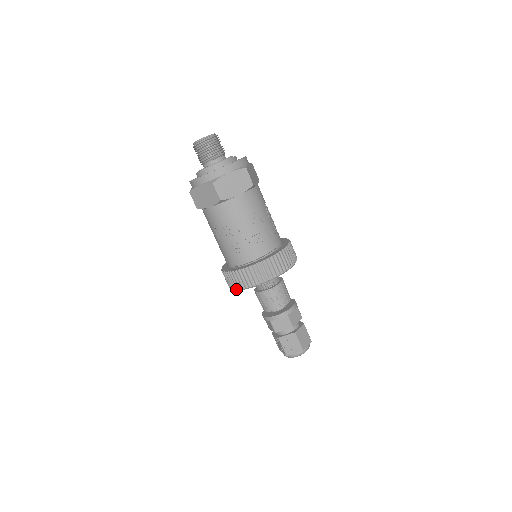
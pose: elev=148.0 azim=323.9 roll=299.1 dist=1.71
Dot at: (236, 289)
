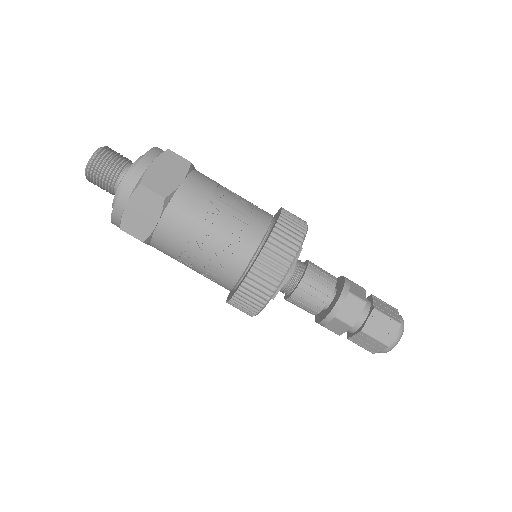
Dot at: occluded
